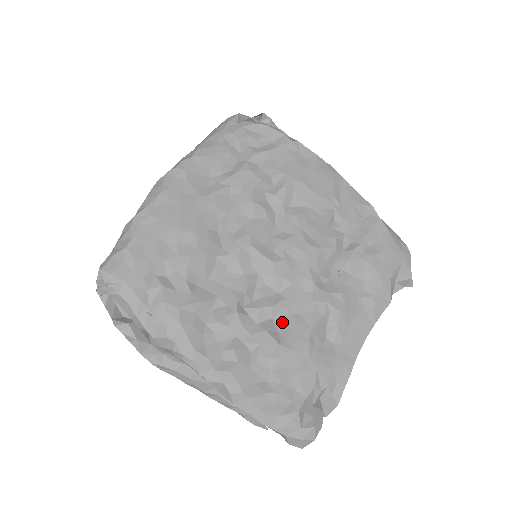
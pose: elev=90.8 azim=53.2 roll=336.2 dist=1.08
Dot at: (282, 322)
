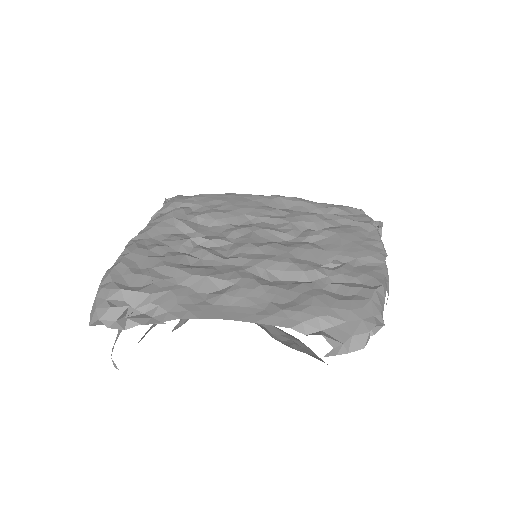
Dot at: (202, 265)
